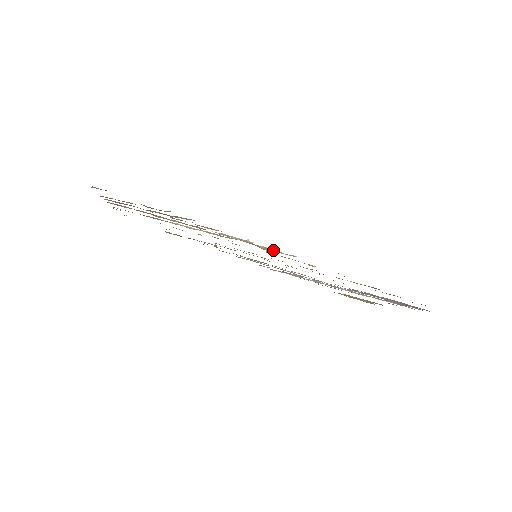
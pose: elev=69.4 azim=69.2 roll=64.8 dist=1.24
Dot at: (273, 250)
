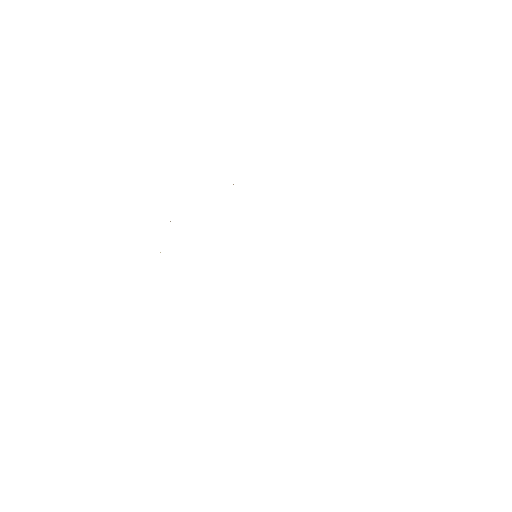
Dot at: occluded
